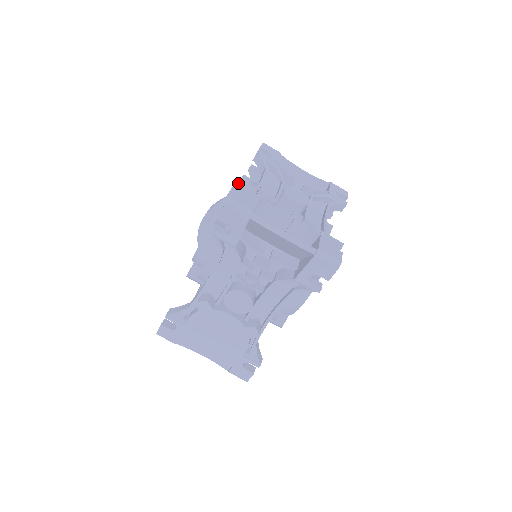
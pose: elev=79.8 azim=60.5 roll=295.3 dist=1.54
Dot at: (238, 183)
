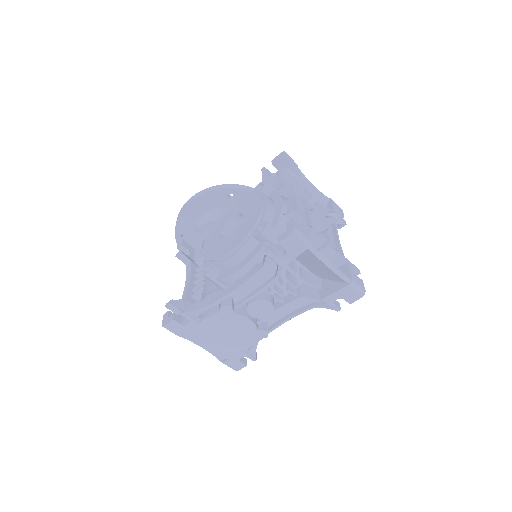
Dot at: (292, 208)
